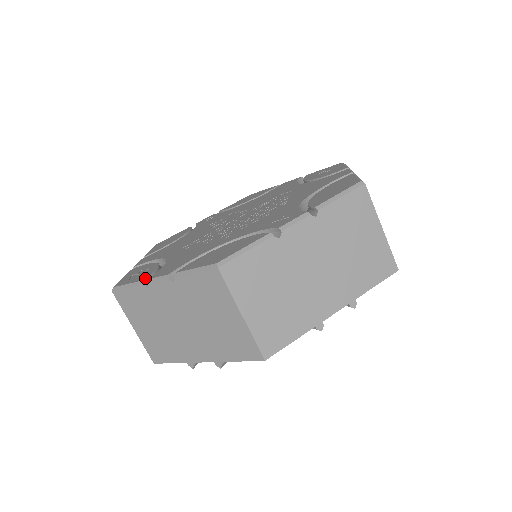
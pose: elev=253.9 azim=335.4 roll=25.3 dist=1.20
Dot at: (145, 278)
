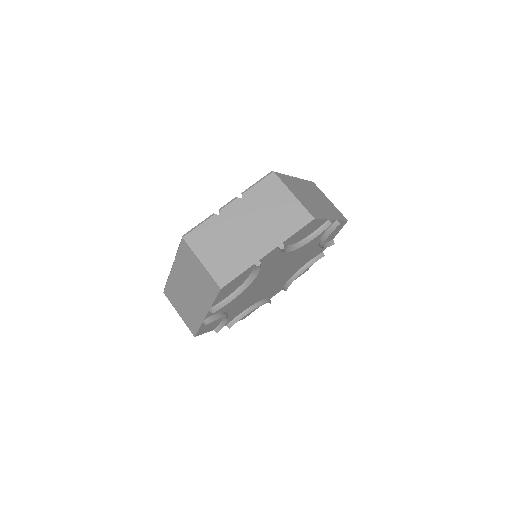
Dot at: (213, 214)
